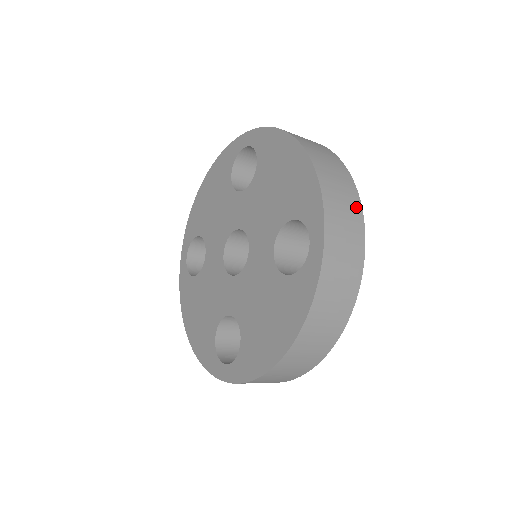
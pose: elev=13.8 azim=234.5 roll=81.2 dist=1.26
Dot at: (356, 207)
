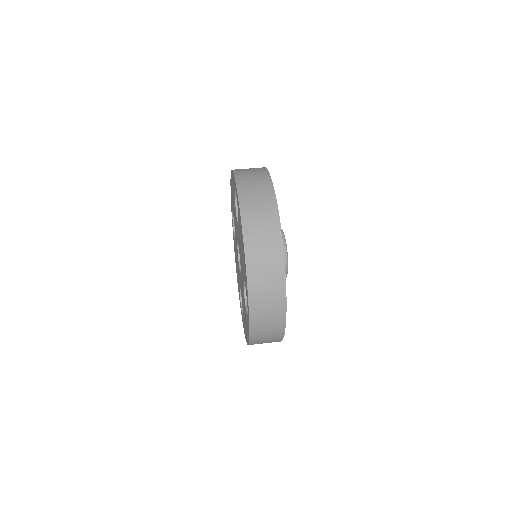
Dot at: (280, 289)
